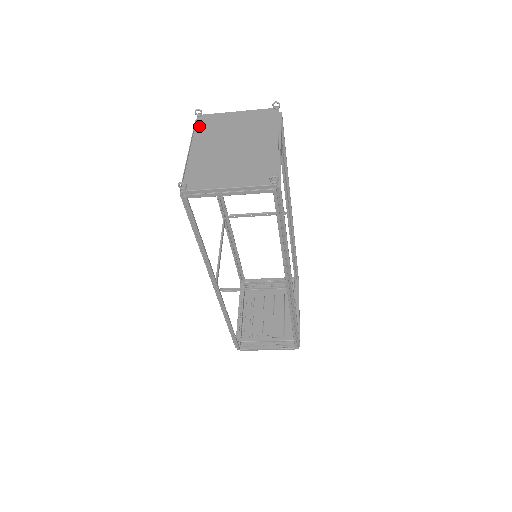
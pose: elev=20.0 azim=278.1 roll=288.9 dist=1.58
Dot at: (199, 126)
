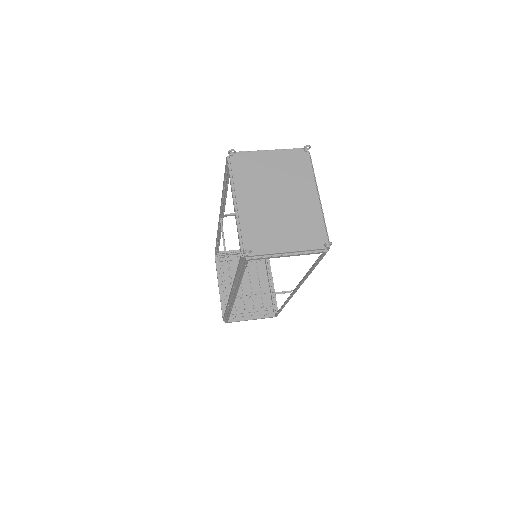
Dot at: (236, 169)
